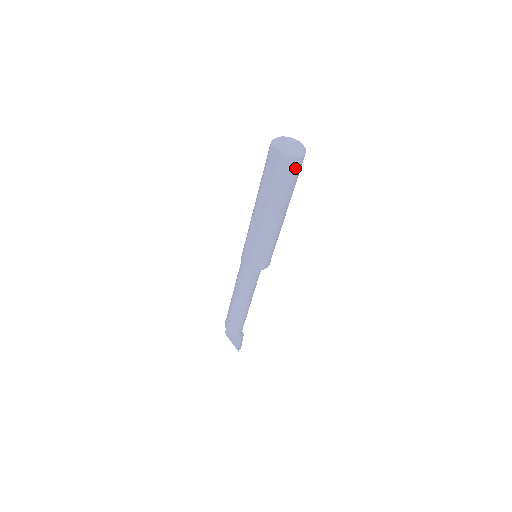
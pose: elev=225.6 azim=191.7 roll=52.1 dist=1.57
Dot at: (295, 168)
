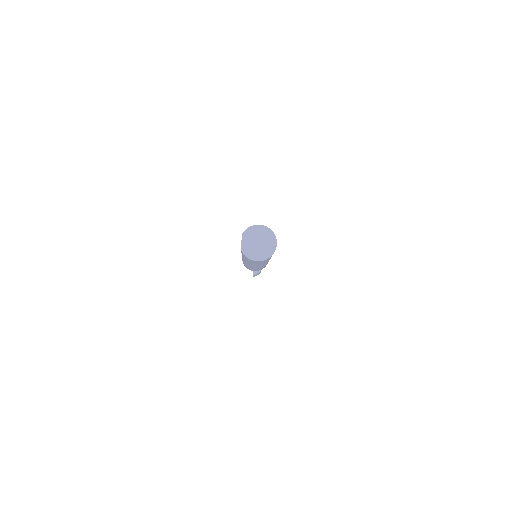
Dot at: (255, 262)
